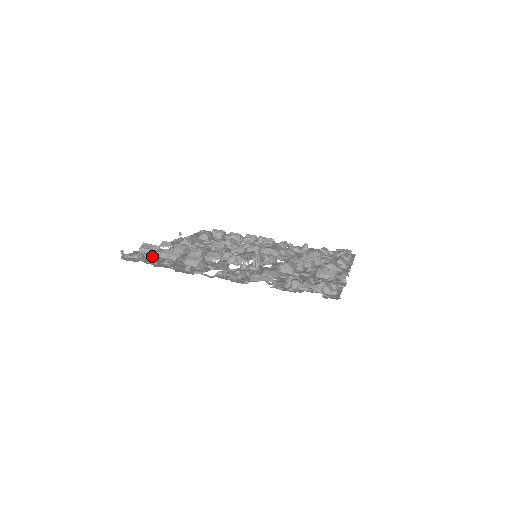
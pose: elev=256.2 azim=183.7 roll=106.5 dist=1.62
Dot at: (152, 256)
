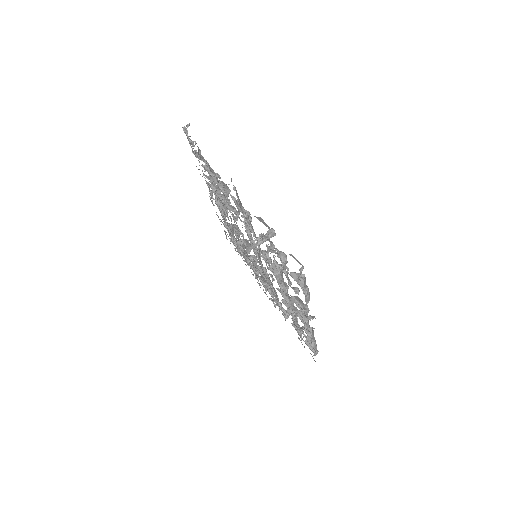
Dot at: occluded
